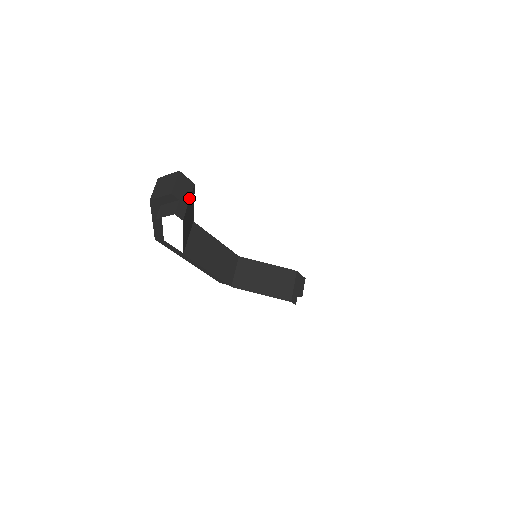
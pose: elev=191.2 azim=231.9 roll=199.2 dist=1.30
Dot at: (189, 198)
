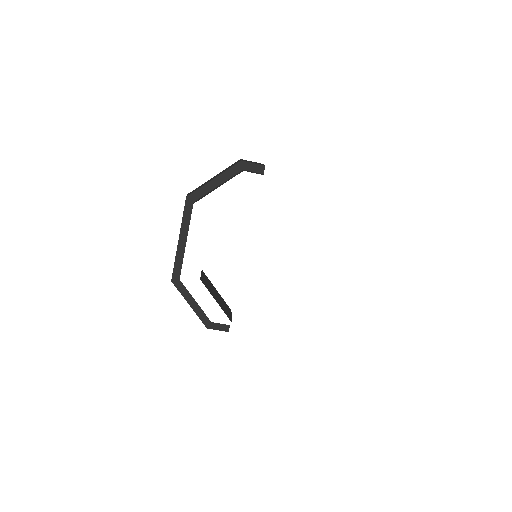
Dot at: occluded
